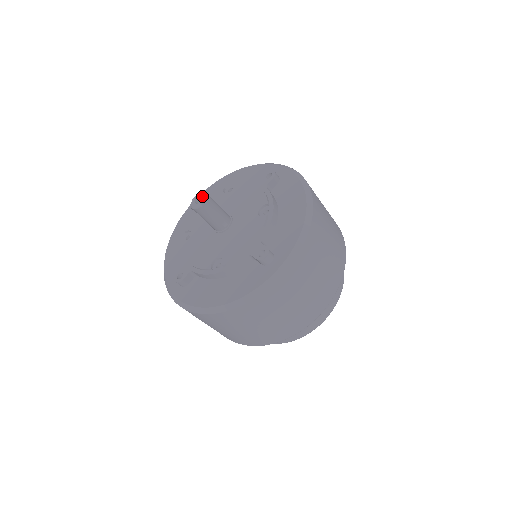
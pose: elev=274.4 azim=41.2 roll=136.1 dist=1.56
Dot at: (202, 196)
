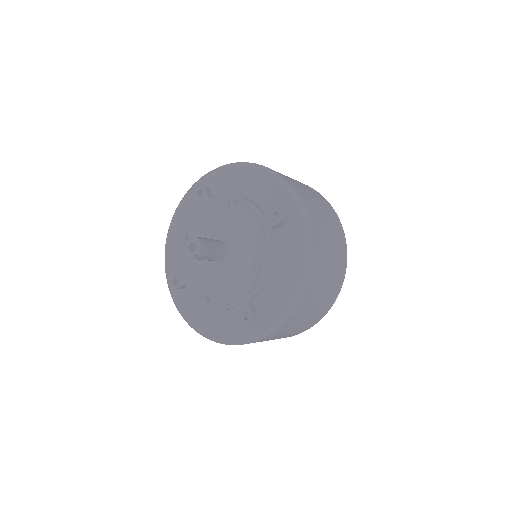
Dot at: occluded
